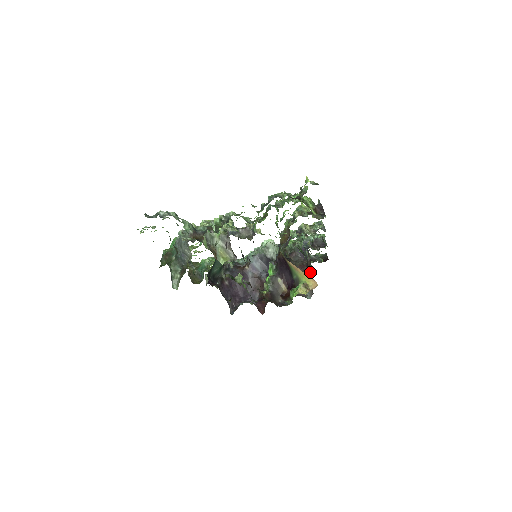
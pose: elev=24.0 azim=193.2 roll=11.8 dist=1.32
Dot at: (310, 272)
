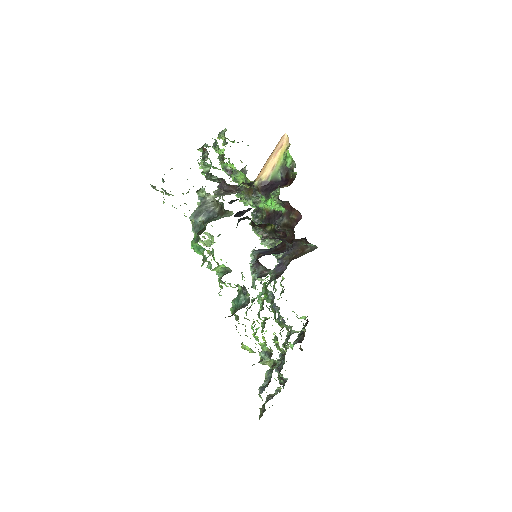
Dot at: (297, 254)
